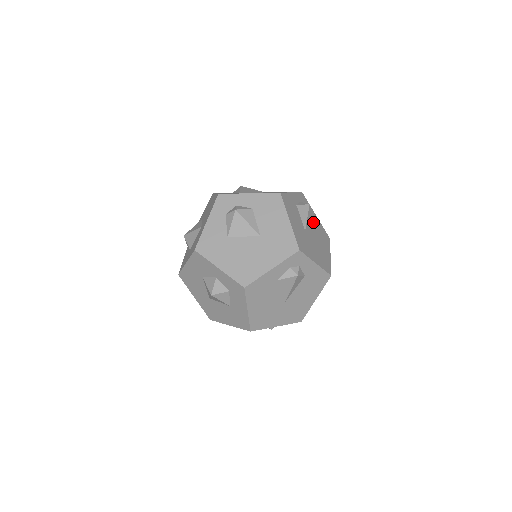
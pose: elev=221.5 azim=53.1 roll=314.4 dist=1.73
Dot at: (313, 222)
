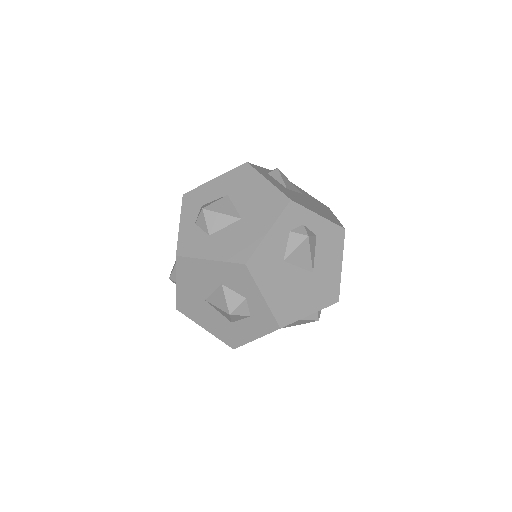
Dot at: occluded
